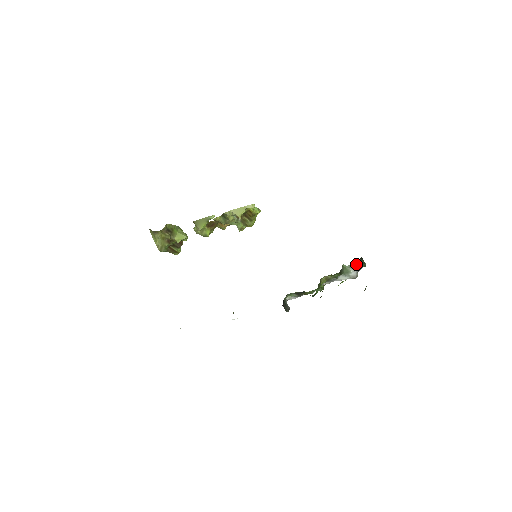
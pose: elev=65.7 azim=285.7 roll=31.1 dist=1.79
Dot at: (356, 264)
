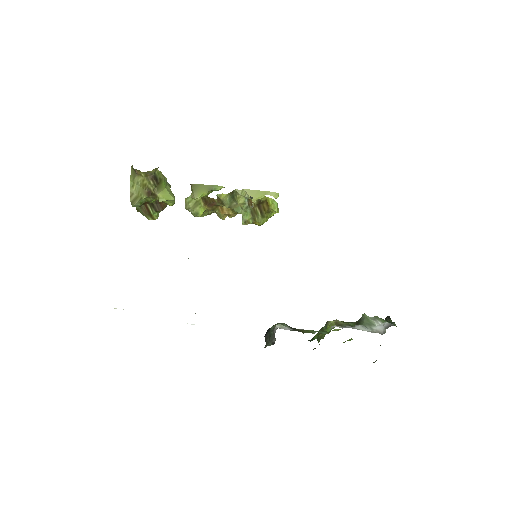
Dot at: (383, 319)
